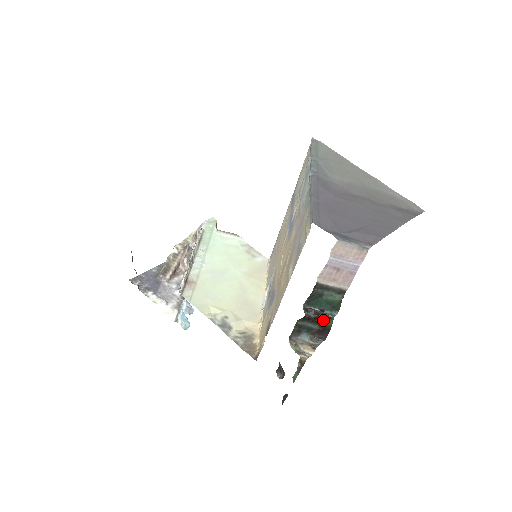
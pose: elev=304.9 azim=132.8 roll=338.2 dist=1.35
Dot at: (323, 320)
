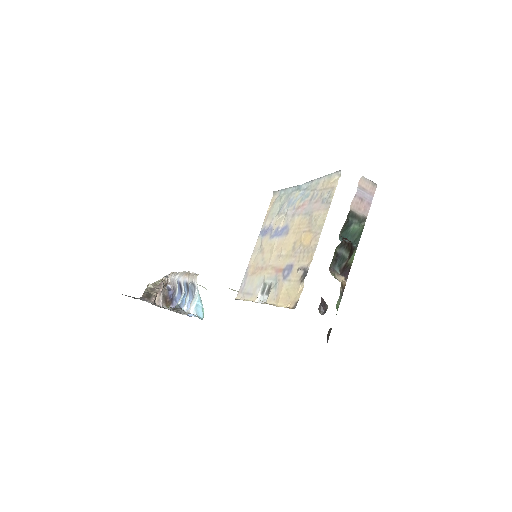
Dot at: (351, 249)
